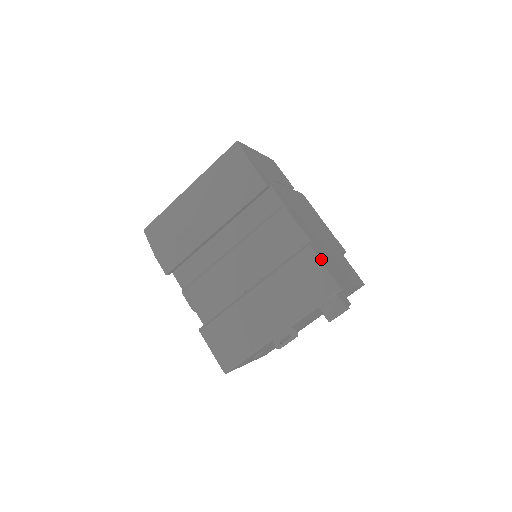
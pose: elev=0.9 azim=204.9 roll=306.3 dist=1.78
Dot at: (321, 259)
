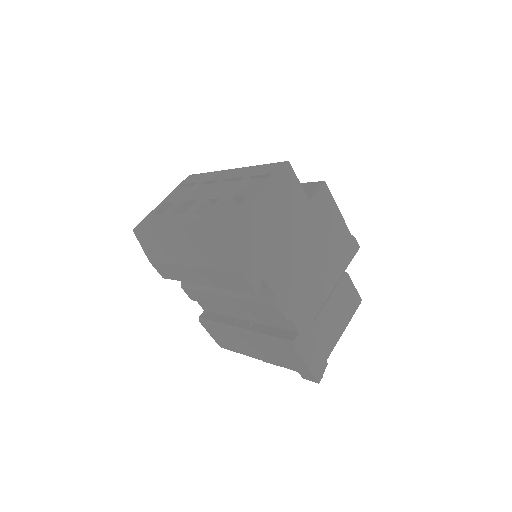
Dot at: (303, 354)
